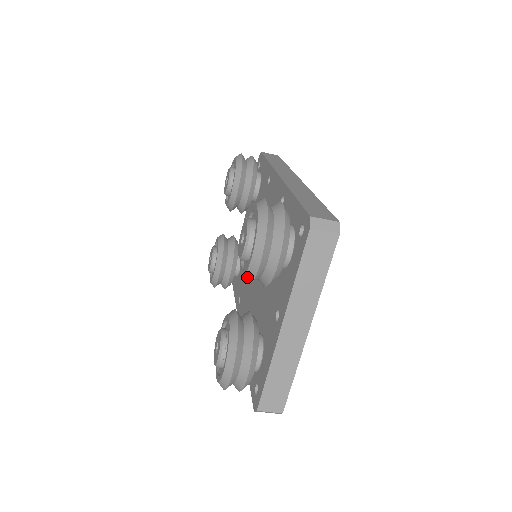
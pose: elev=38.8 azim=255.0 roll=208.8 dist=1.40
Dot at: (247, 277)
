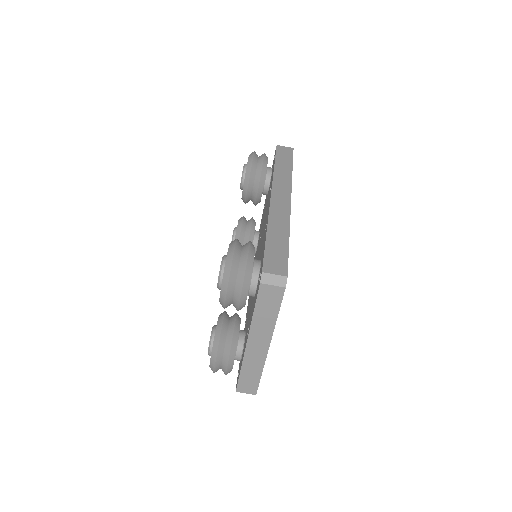
Dot at: occluded
